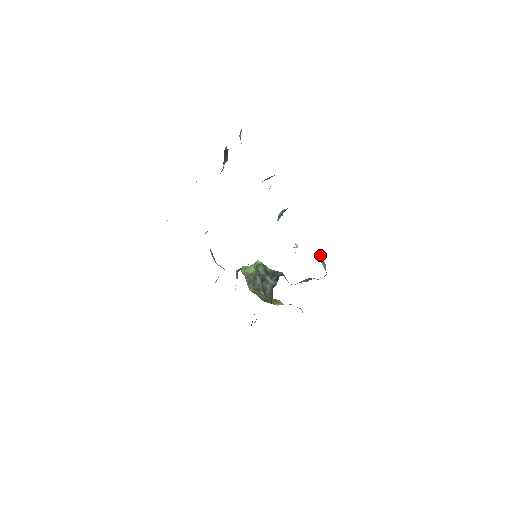
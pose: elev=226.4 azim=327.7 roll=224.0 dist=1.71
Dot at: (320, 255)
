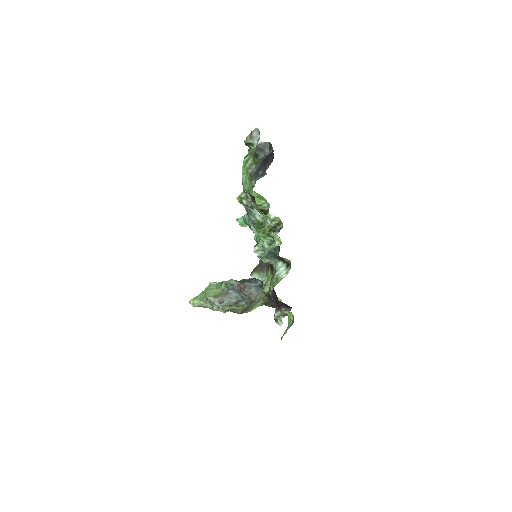
Dot at: occluded
